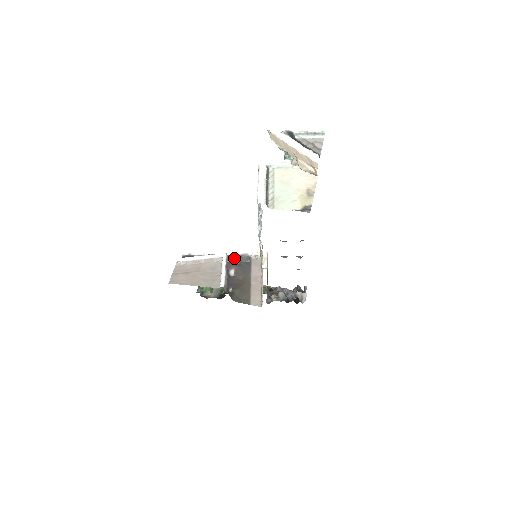
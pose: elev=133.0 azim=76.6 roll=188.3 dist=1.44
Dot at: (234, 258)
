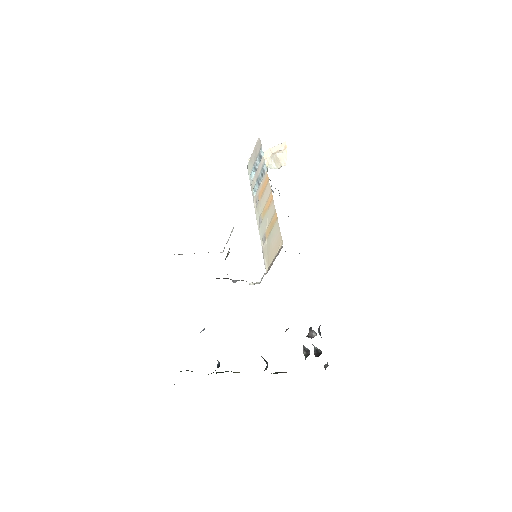
Dot at: occluded
